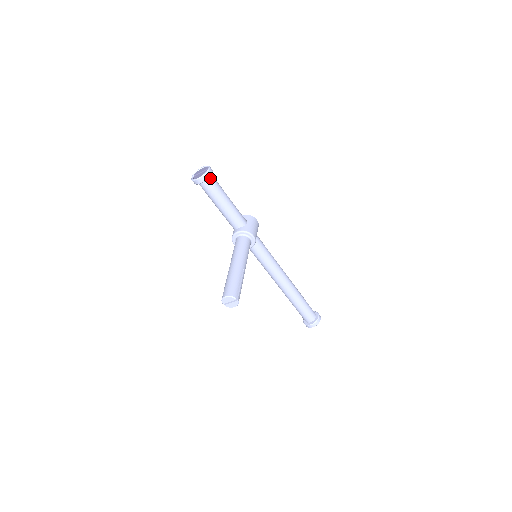
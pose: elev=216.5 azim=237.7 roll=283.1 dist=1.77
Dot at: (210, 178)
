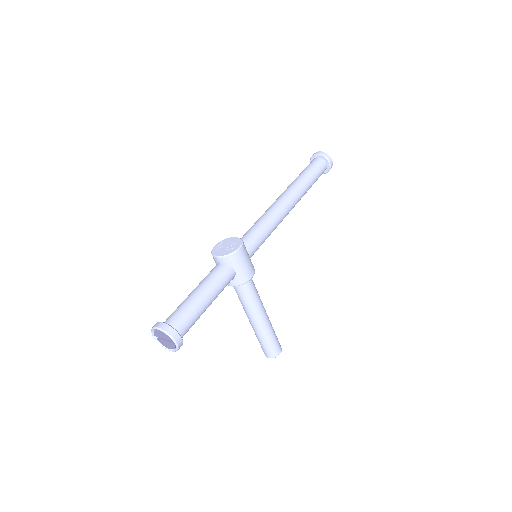
Dot at: (181, 337)
